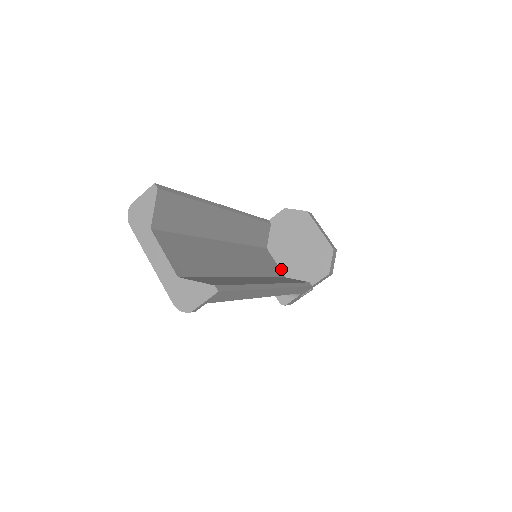
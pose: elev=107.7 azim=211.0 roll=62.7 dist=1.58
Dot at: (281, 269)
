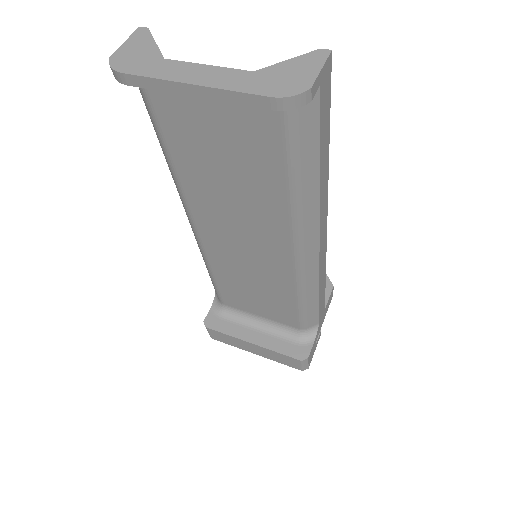
Dot at: occluded
